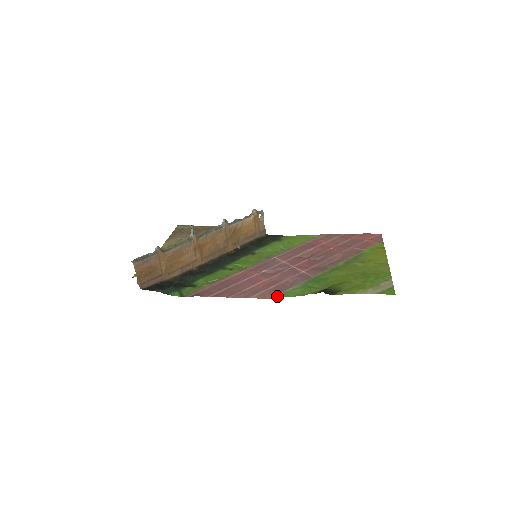
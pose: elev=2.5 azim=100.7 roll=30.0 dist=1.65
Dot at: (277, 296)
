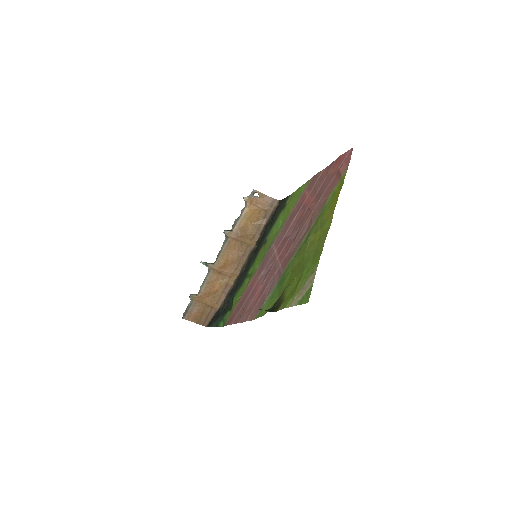
Dot at: (257, 316)
